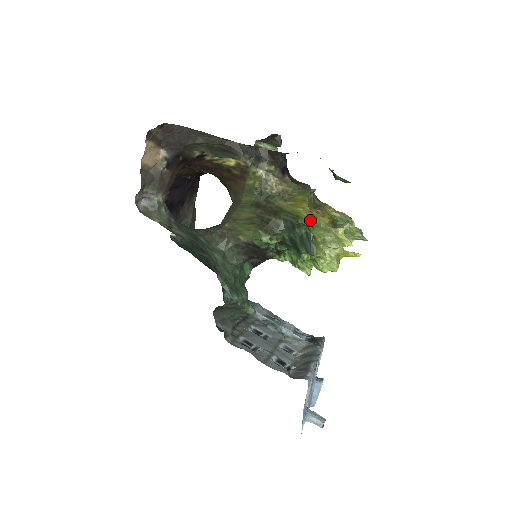
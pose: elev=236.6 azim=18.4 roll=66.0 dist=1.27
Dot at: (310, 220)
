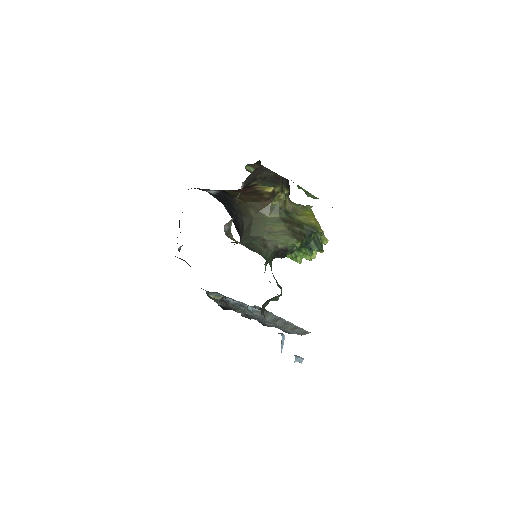
Dot at: occluded
